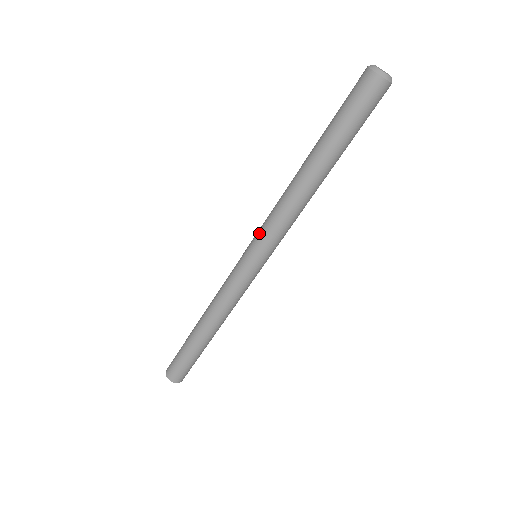
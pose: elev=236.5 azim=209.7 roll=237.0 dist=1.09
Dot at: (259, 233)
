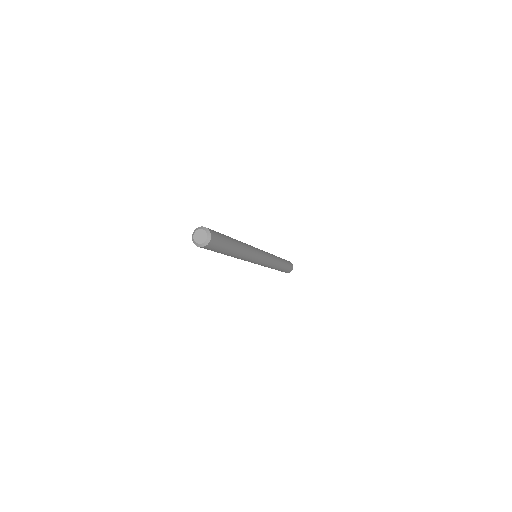
Dot at: occluded
